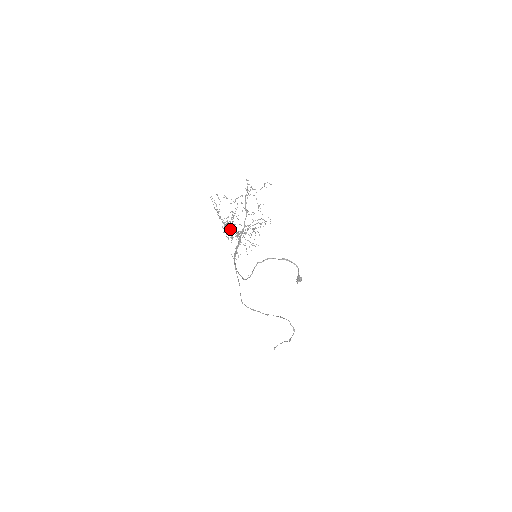
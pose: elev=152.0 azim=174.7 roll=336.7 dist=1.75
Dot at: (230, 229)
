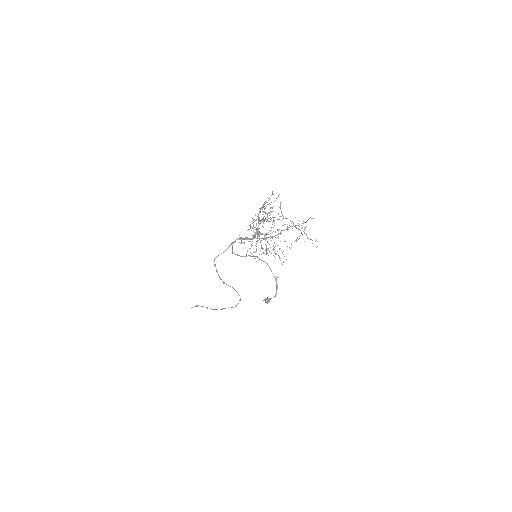
Dot at: (262, 220)
